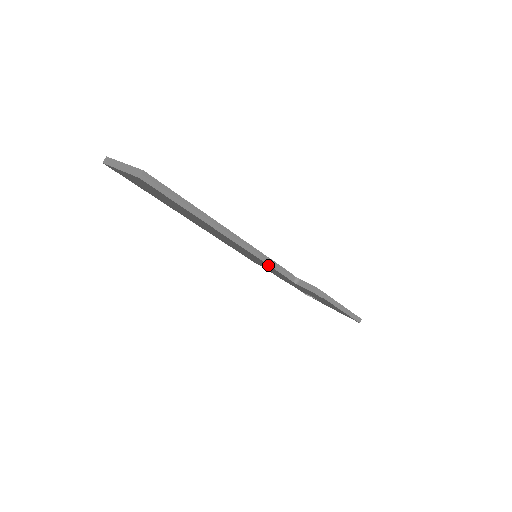
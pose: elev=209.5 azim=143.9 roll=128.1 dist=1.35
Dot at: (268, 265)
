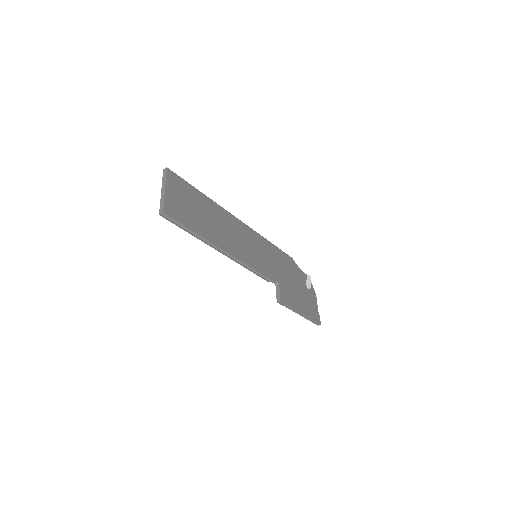
Dot at: (253, 271)
